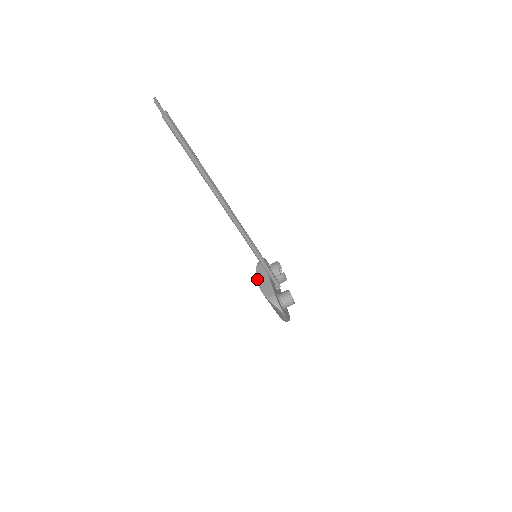
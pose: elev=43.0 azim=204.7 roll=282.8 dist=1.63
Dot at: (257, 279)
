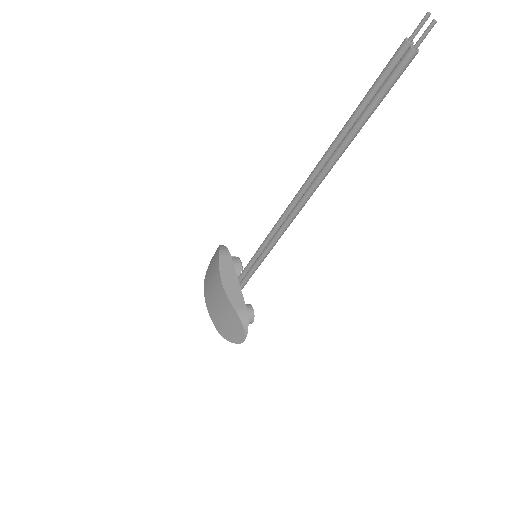
Dot at: (221, 276)
